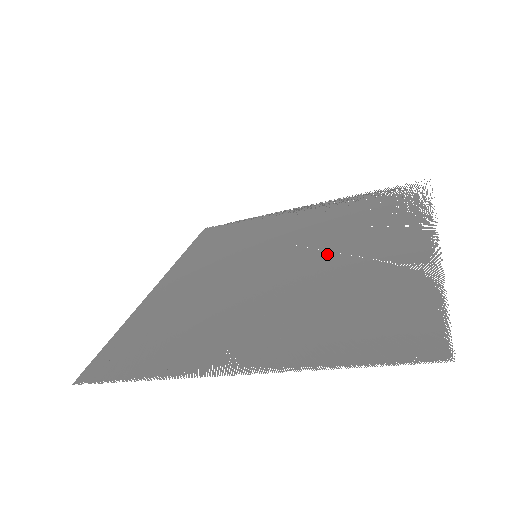
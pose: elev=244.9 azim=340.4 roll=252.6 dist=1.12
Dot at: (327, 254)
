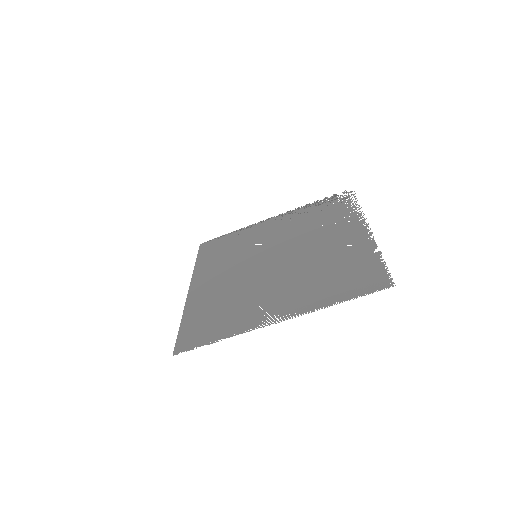
Dot at: (306, 246)
